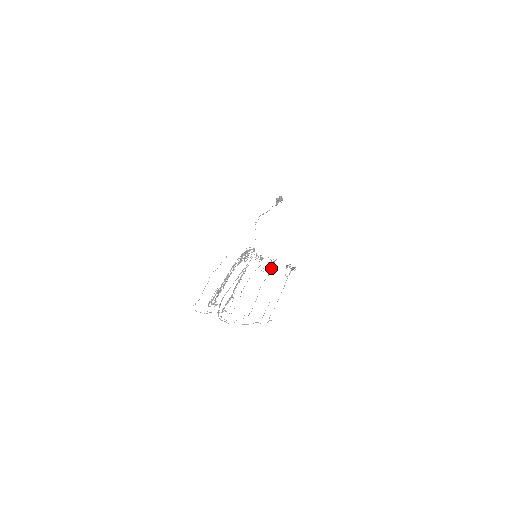
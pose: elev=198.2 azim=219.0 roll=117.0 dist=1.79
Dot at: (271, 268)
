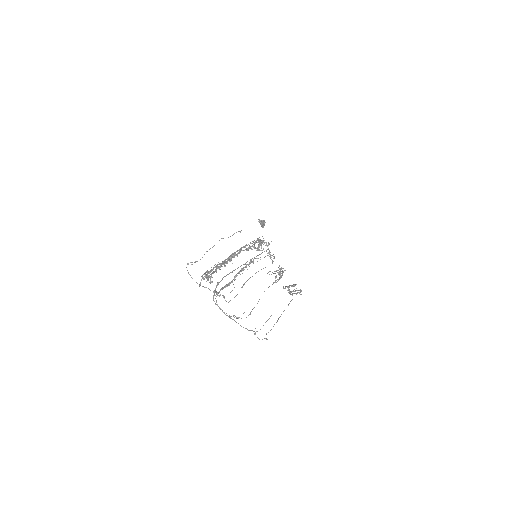
Dot at: occluded
